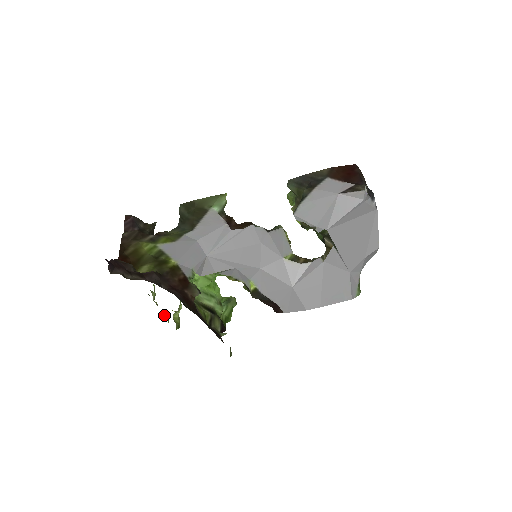
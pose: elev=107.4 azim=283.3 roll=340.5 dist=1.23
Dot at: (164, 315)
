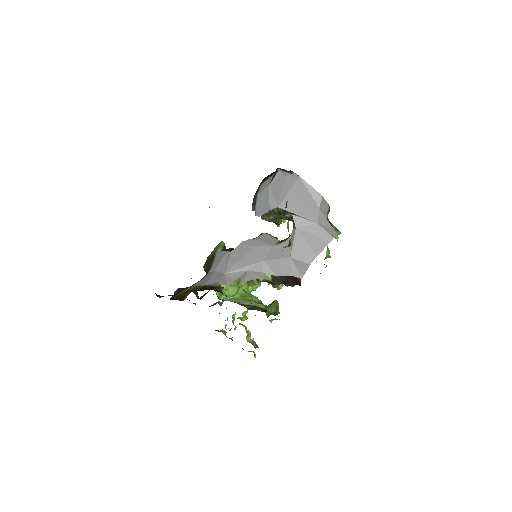
Dot at: occluded
